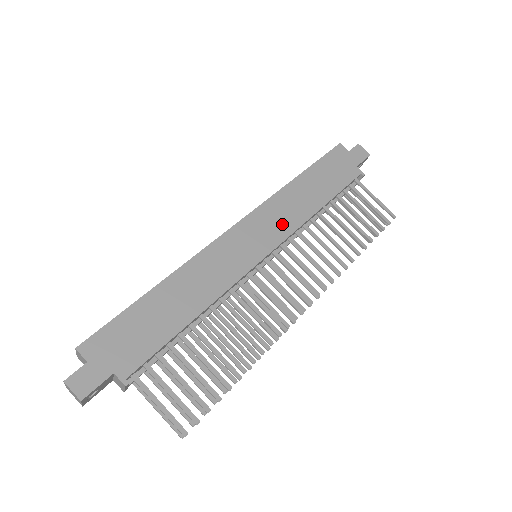
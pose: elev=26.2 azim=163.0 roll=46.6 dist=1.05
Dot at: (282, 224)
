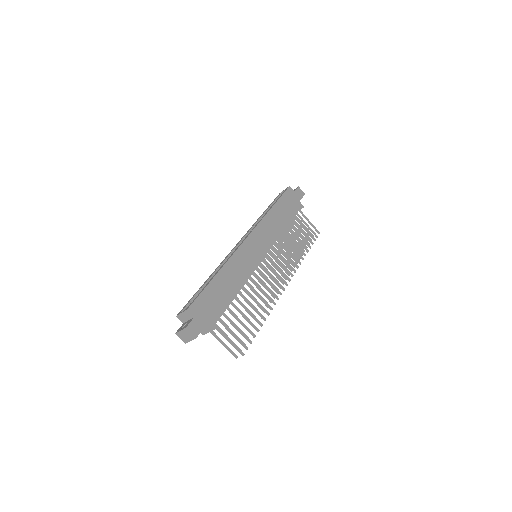
Dot at: (269, 237)
